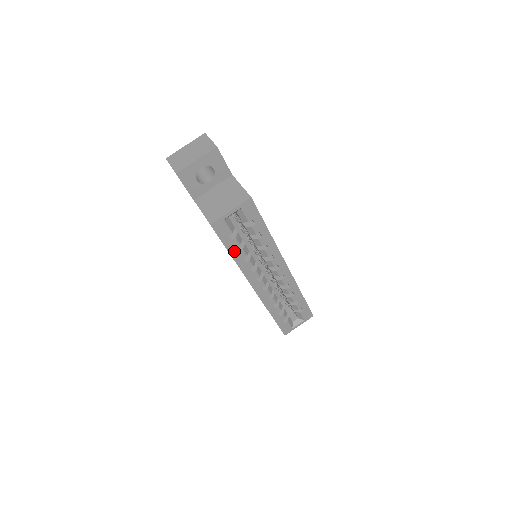
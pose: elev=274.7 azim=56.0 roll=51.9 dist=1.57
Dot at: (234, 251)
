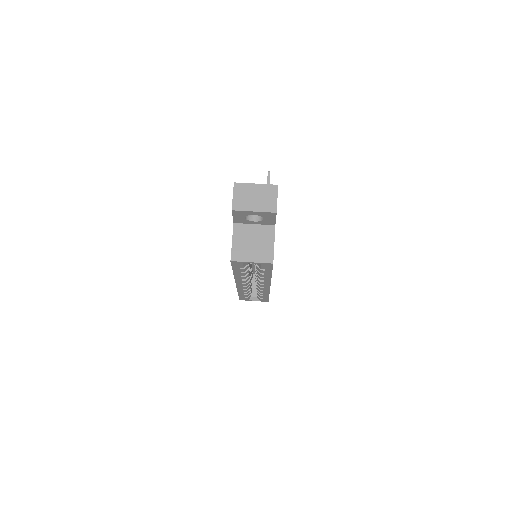
Dot at: (237, 272)
